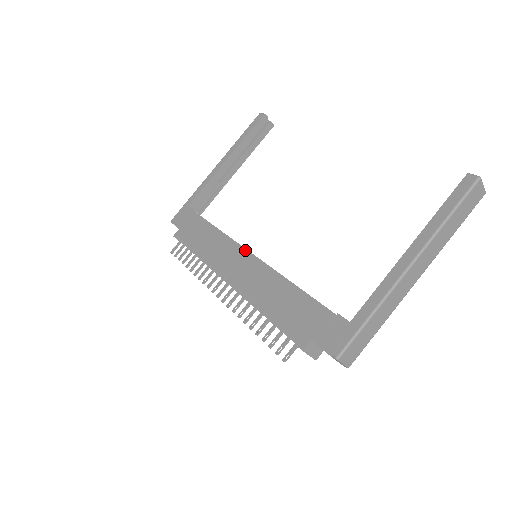
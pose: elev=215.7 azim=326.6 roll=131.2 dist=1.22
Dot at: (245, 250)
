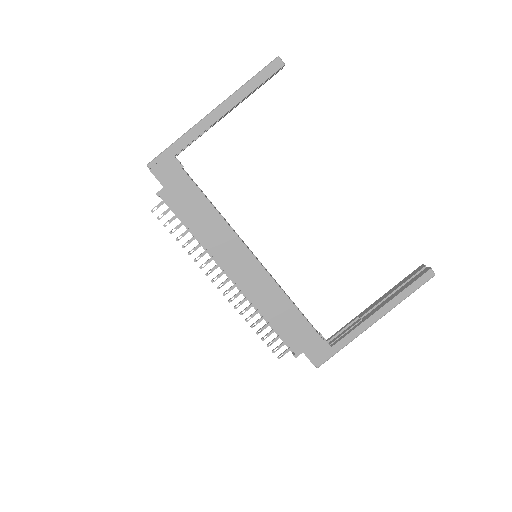
Dot at: (252, 256)
